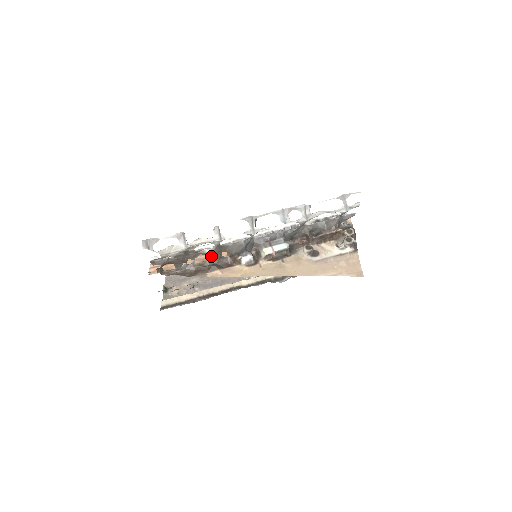
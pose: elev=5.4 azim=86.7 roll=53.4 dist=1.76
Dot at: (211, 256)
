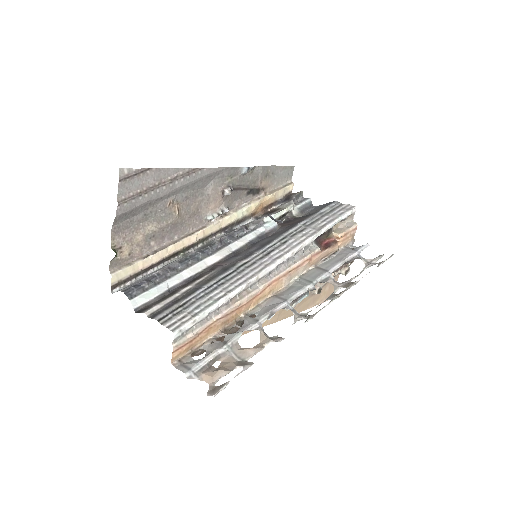
Dot at: (237, 314)
